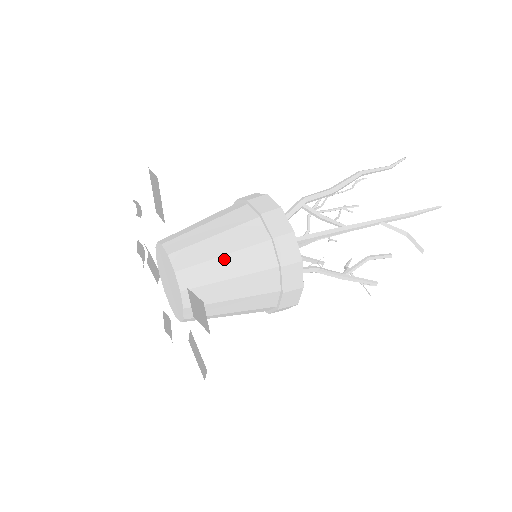
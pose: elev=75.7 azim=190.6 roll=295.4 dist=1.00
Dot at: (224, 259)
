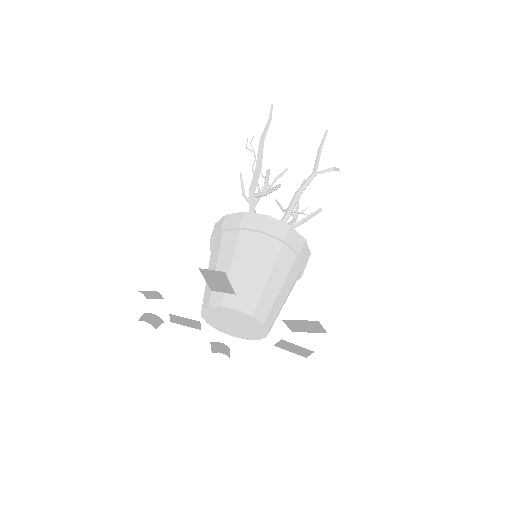
Dot at: (270, 280)
